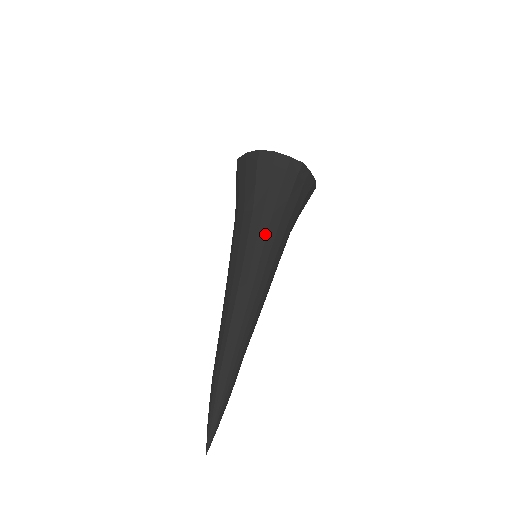
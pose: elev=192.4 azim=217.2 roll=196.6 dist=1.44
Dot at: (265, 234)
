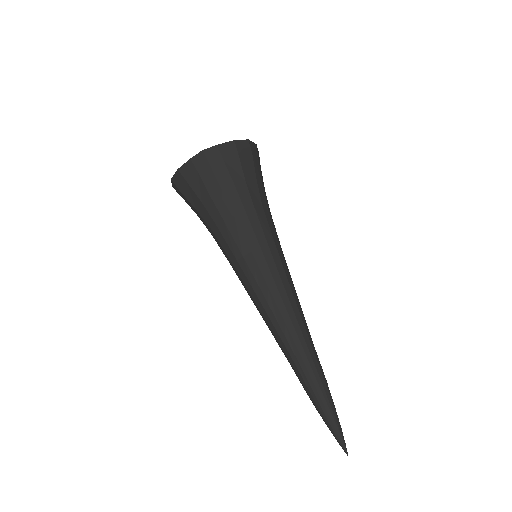
Dot at: (234, 243)
